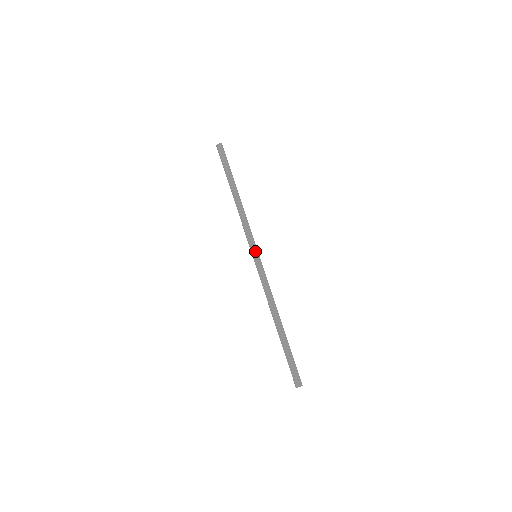
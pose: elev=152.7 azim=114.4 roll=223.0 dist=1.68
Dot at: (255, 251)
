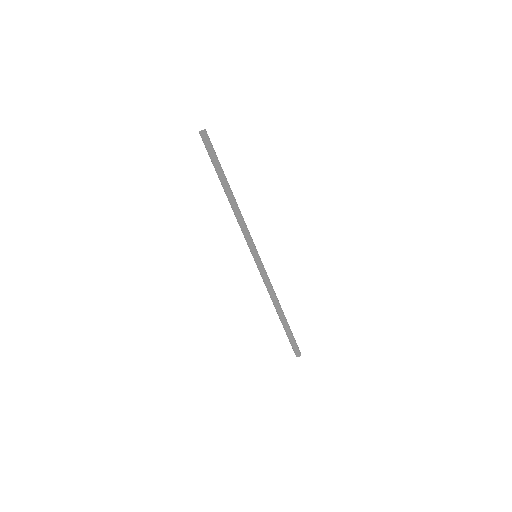
Dot at: (256, 253)
